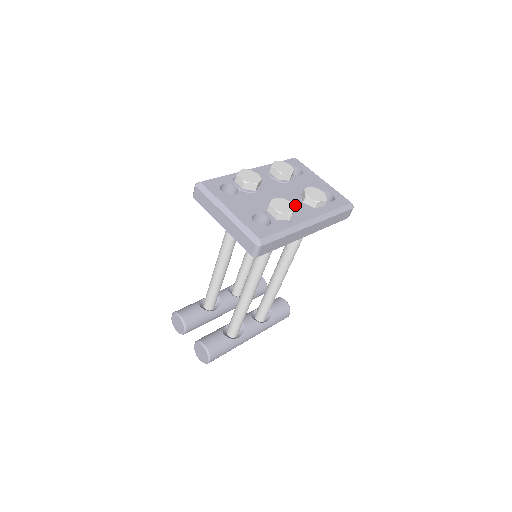
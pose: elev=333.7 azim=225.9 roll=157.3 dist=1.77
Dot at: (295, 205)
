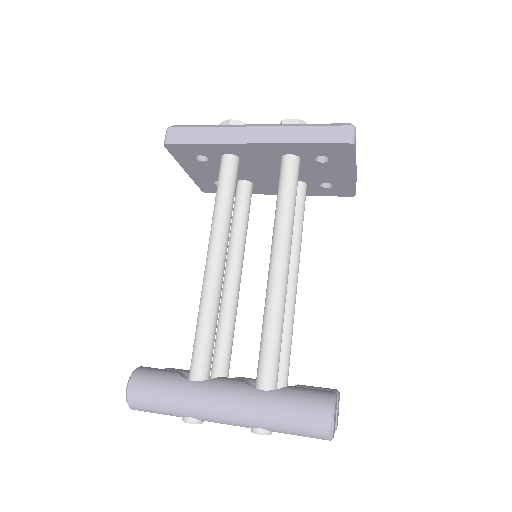
Dot at: occluded
